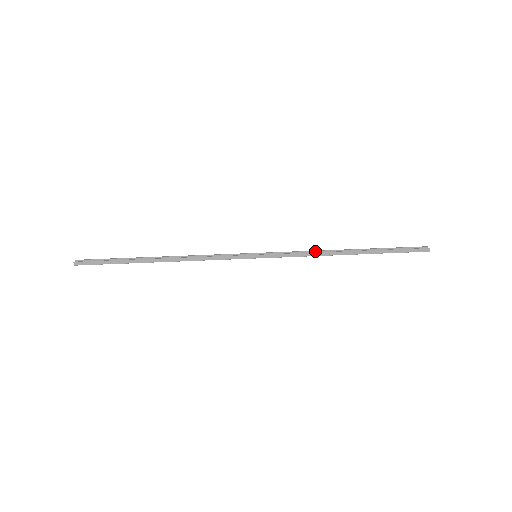
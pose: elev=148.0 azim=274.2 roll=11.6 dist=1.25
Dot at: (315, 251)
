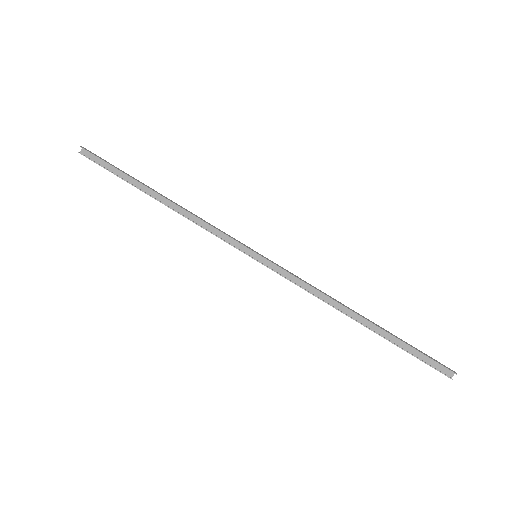
Dot at: (322, 293)
